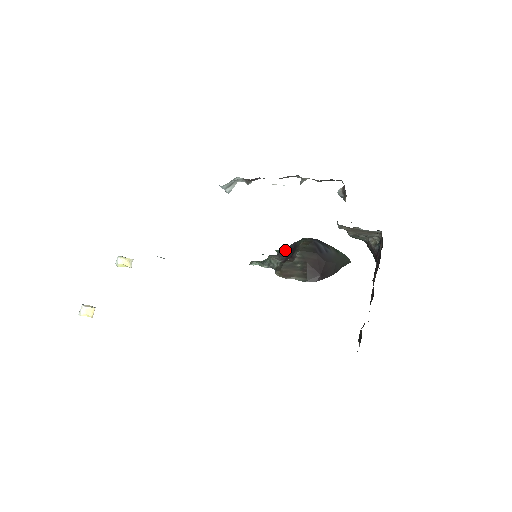
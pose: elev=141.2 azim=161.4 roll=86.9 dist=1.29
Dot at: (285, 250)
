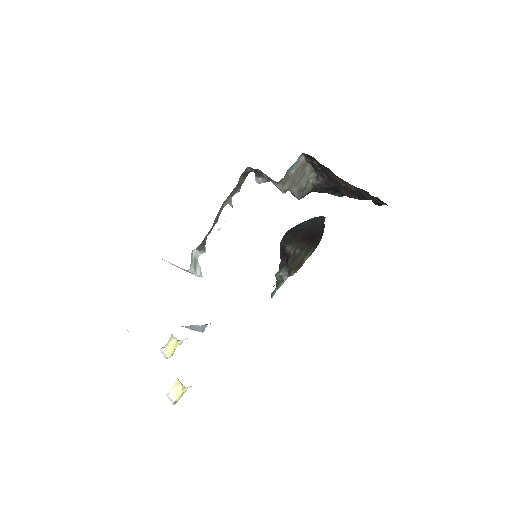
Dot at: (280, 262)
